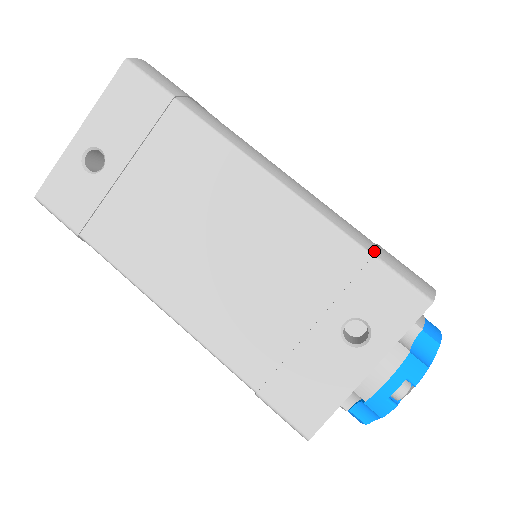
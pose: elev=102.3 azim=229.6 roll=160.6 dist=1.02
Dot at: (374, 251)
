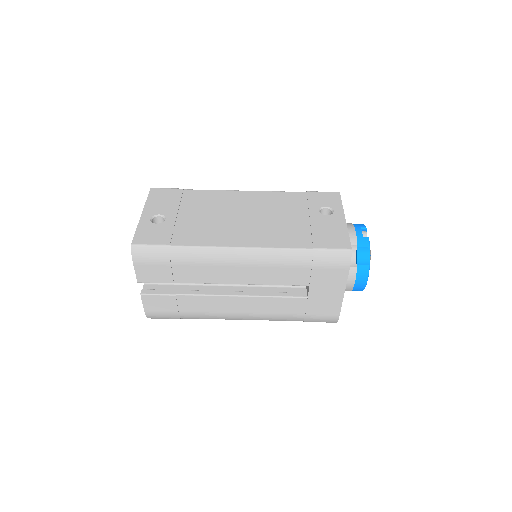
Dot at: occluded
